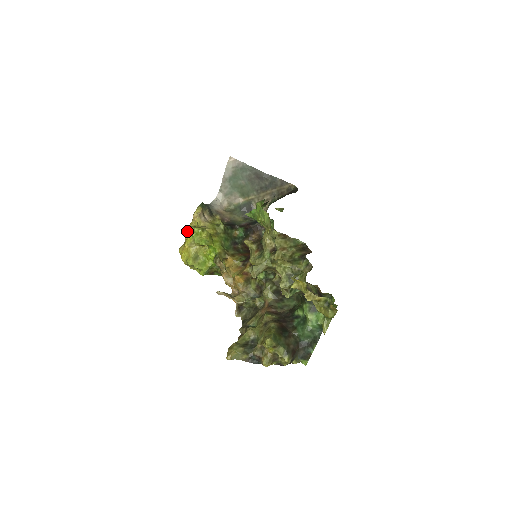
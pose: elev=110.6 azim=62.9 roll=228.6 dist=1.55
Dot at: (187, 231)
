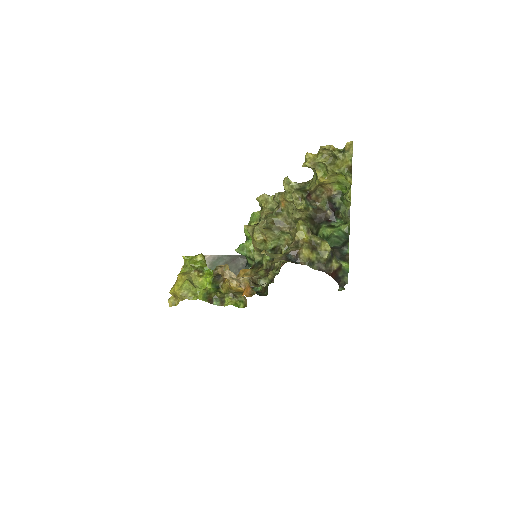
Dot at: occluded
